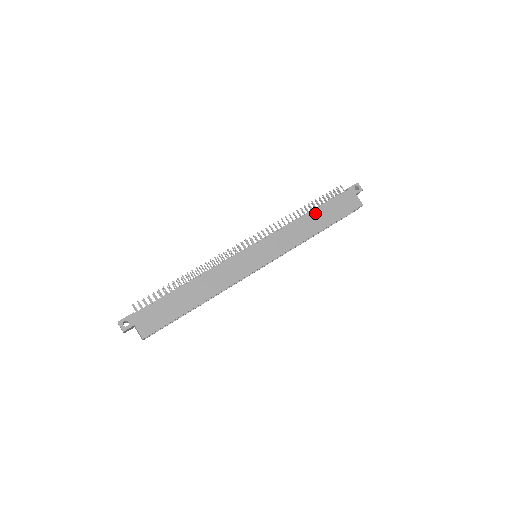
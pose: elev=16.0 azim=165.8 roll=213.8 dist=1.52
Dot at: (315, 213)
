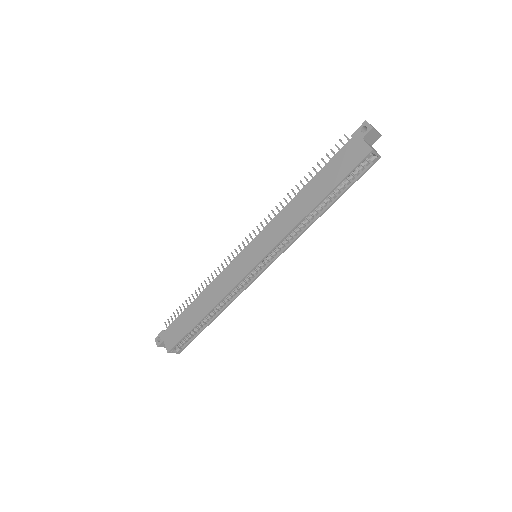
Dot at: (309, 186)
